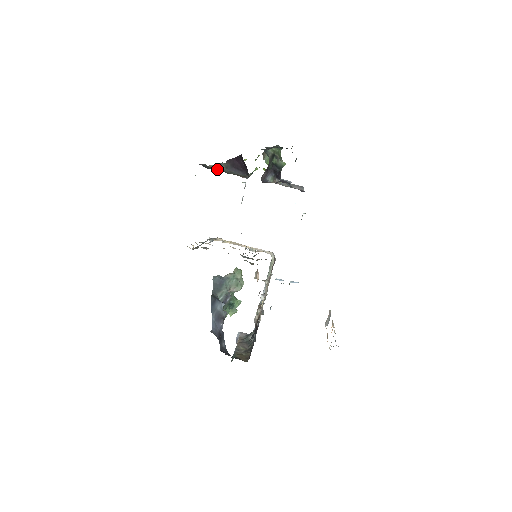
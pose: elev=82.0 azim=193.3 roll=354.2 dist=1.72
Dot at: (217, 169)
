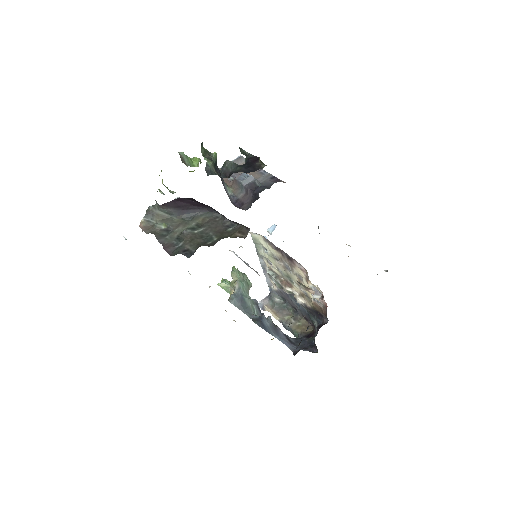
Dot at: (193, 241)
